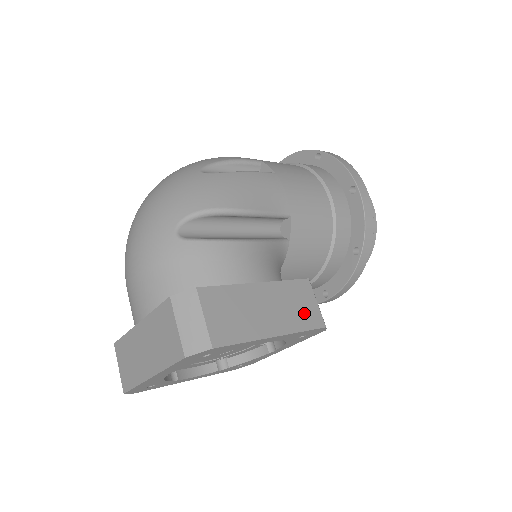
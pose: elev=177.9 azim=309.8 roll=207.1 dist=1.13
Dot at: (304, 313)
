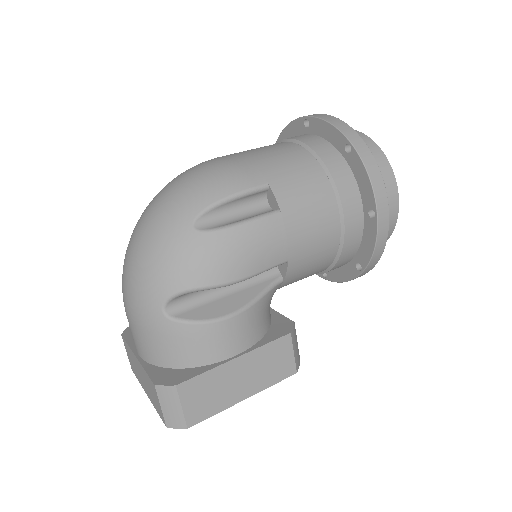
Dot at: (278, 368)
